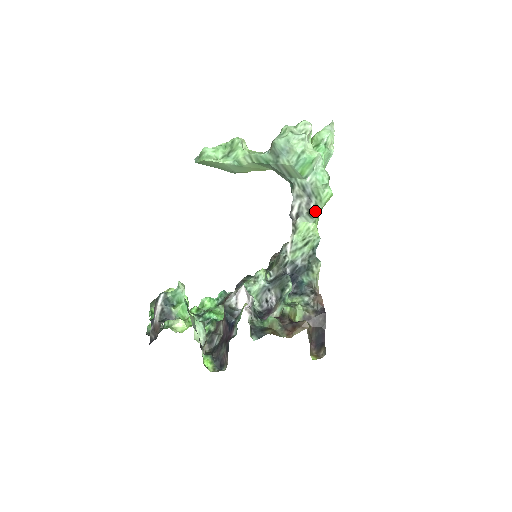
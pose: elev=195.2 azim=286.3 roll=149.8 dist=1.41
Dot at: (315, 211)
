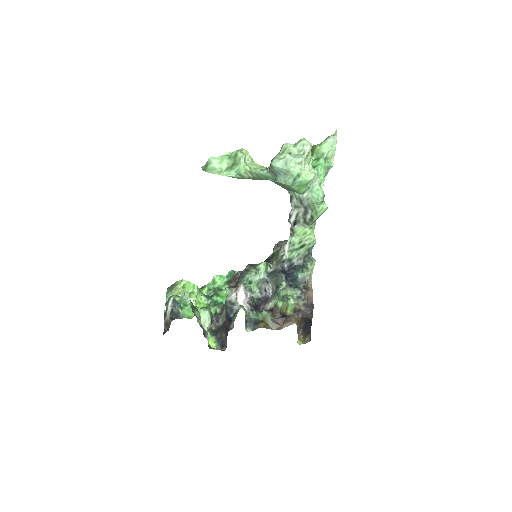
Dot at: (311, 220)
